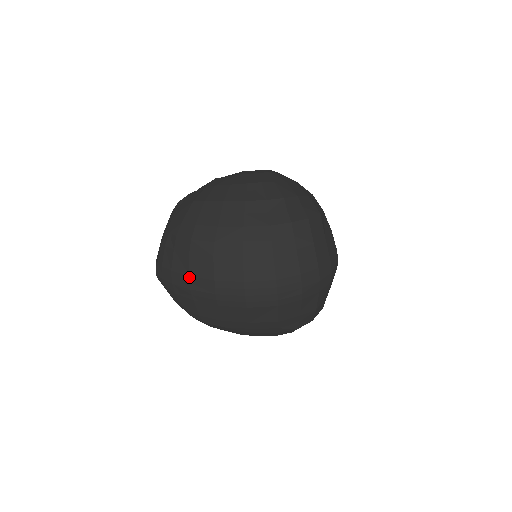
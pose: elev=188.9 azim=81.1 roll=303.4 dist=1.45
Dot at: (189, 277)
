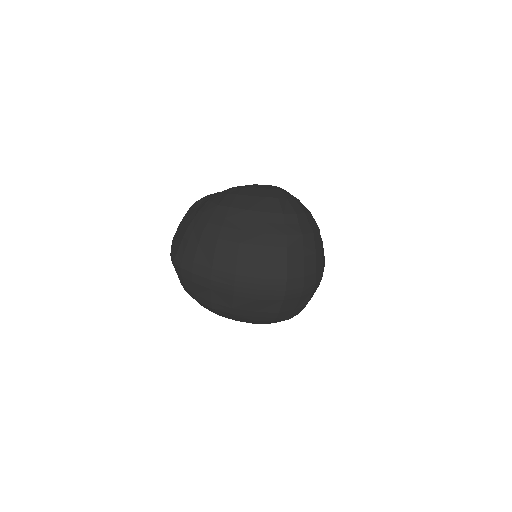
Dot at: (212, 269)
